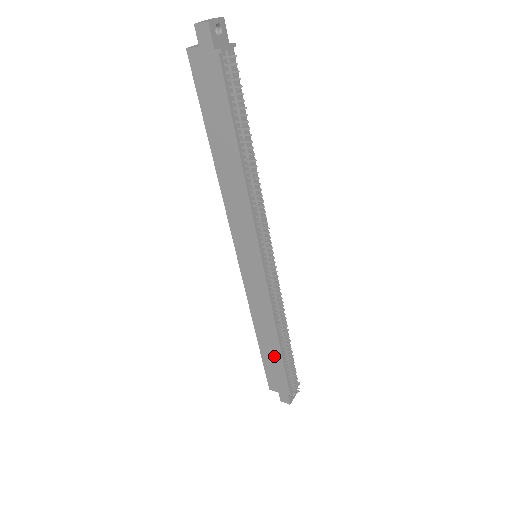
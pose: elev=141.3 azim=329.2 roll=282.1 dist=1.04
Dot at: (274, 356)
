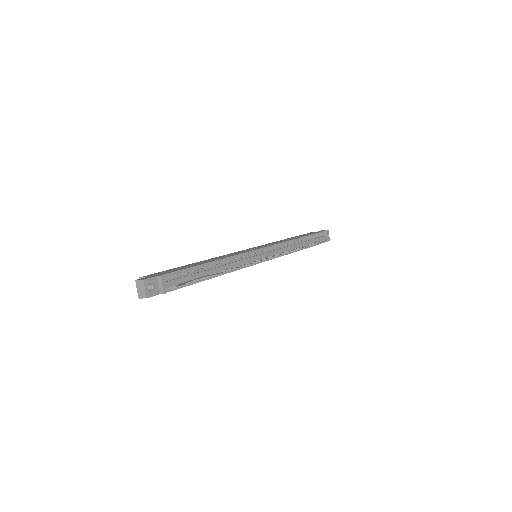
Dot at: occluded
